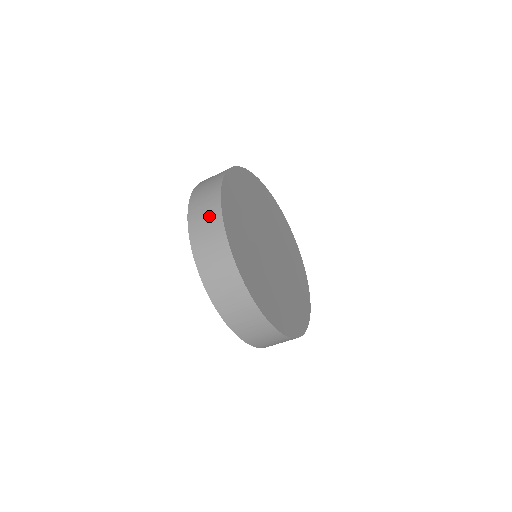
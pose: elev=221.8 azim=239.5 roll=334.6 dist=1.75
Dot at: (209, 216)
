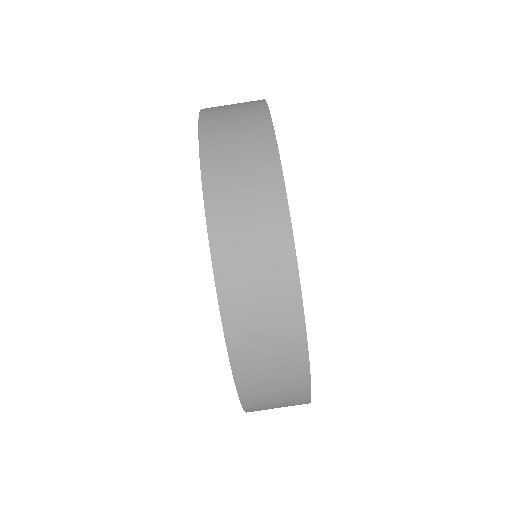
Dot at: (246, 130)
